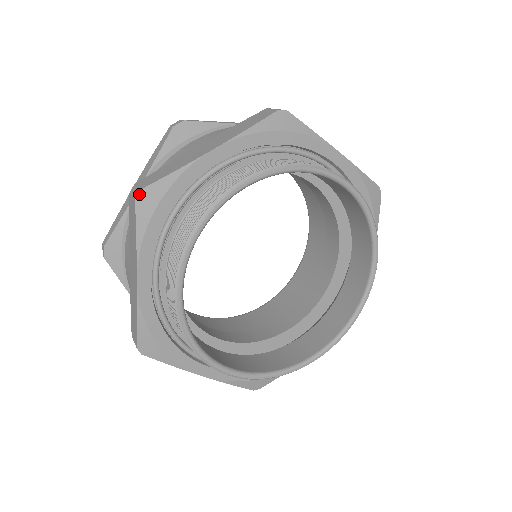
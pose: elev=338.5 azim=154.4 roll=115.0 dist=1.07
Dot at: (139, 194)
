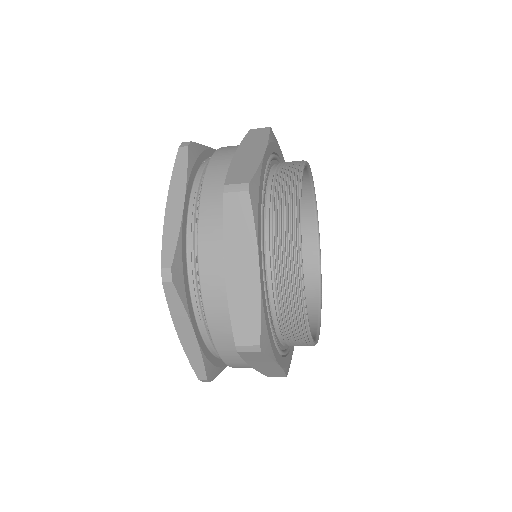
Dot at: (250, 186)
